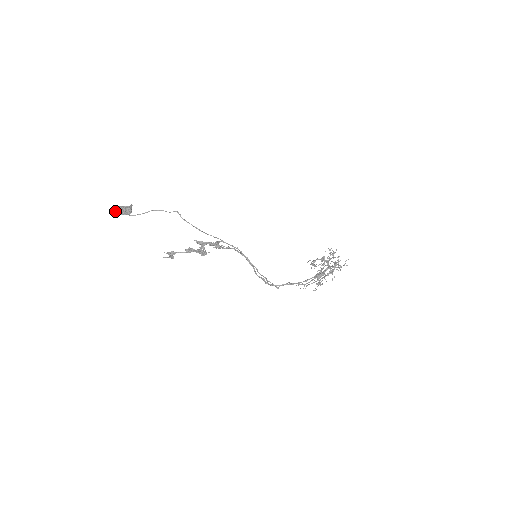
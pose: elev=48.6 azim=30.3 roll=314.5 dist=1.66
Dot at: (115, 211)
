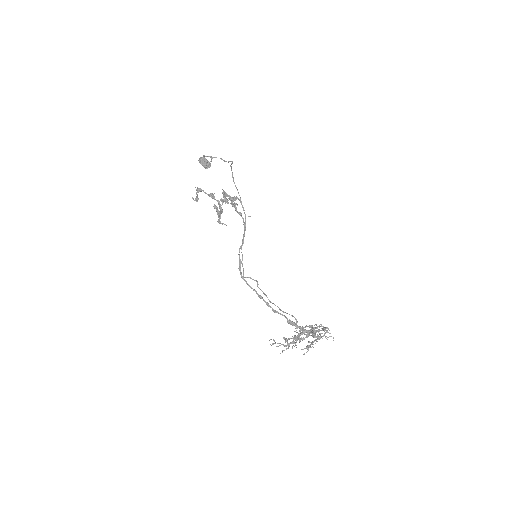
Dot at: (199, 158)
